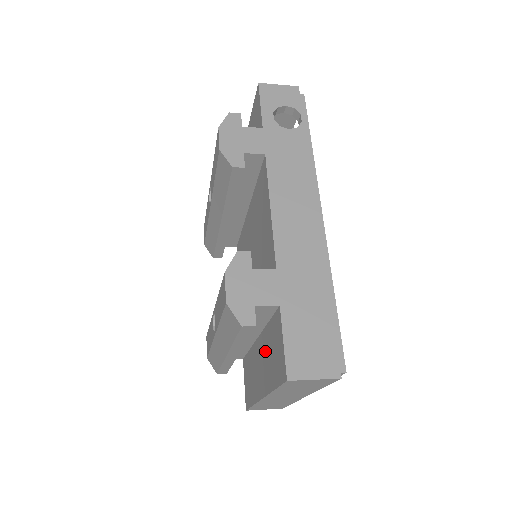
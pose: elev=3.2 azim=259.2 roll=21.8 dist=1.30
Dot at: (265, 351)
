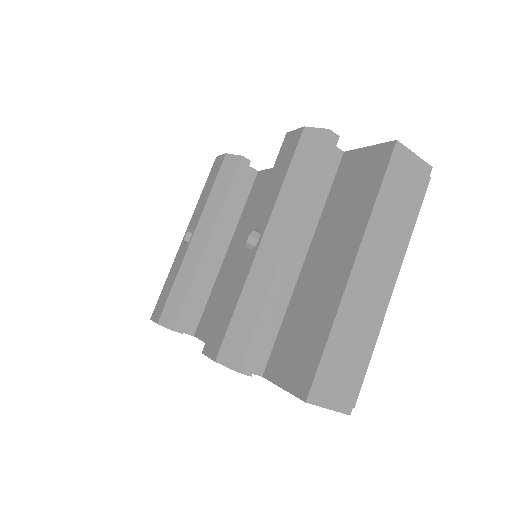
Dot at: (333, 224)
